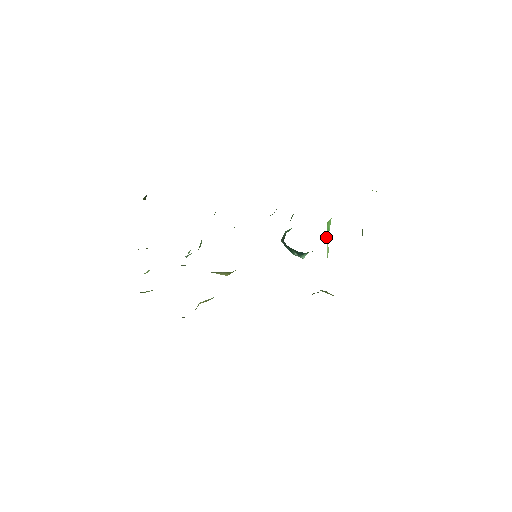
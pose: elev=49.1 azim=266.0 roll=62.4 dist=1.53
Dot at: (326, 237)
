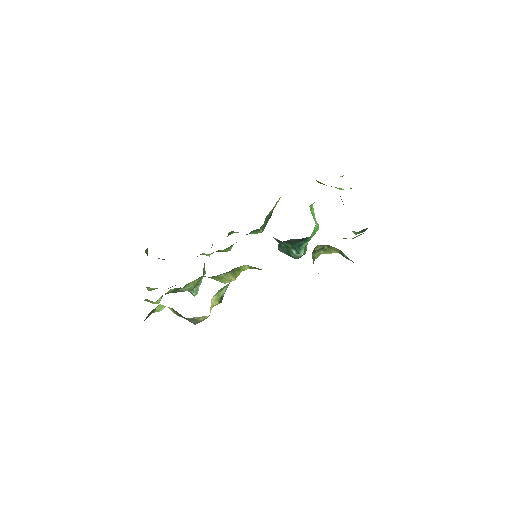
Dot at: (312, 215)
